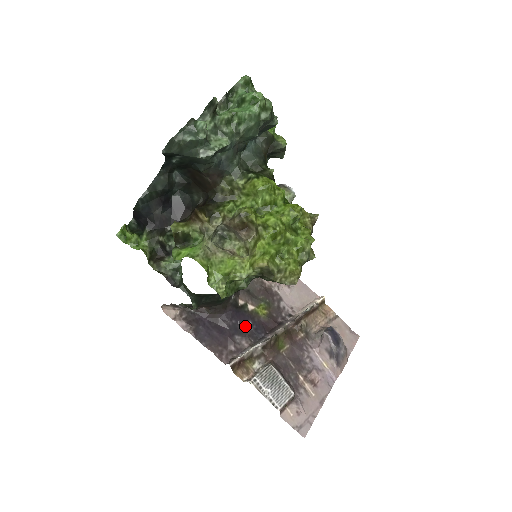
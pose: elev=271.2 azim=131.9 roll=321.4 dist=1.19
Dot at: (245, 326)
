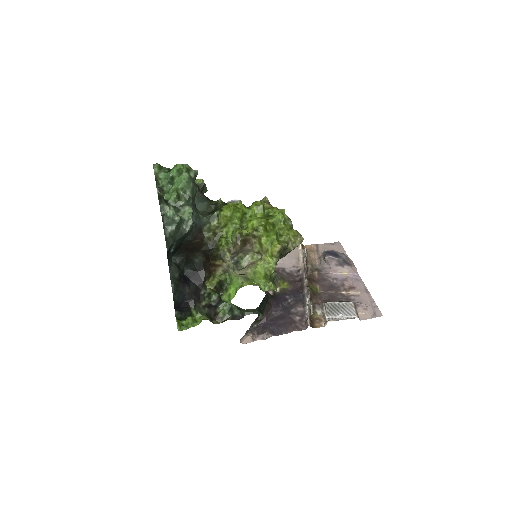
Dot at: (288, 302)
